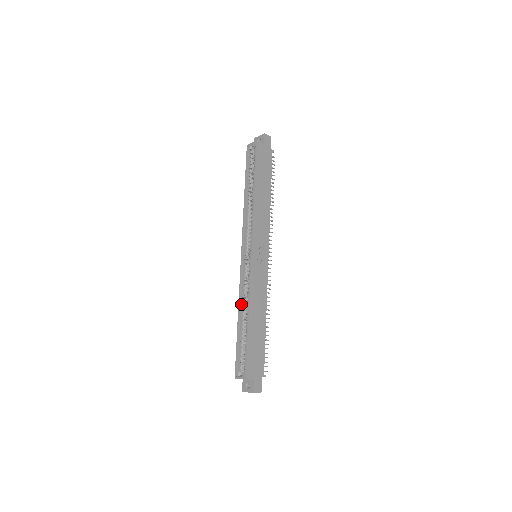
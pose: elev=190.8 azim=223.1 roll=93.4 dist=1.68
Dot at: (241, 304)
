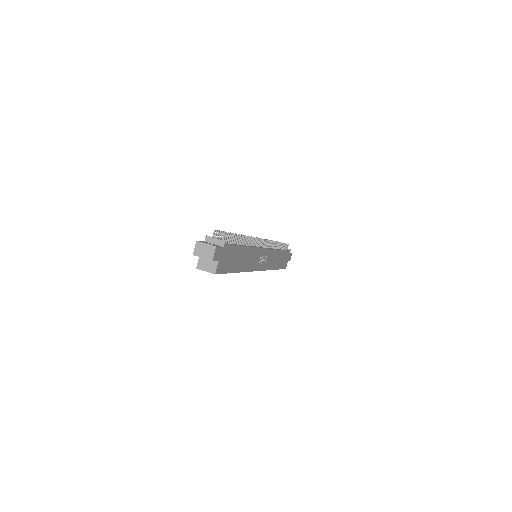
Dot at: occluded
